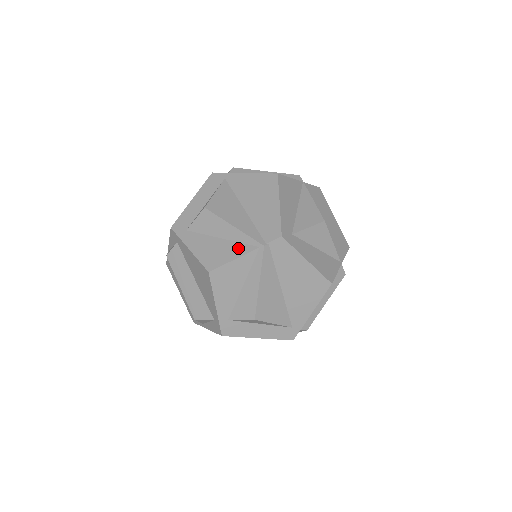
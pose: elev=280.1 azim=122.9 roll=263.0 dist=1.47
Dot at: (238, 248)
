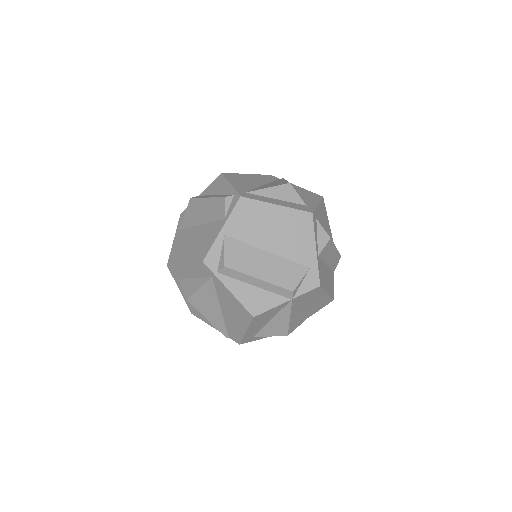
Dot at: occluded
